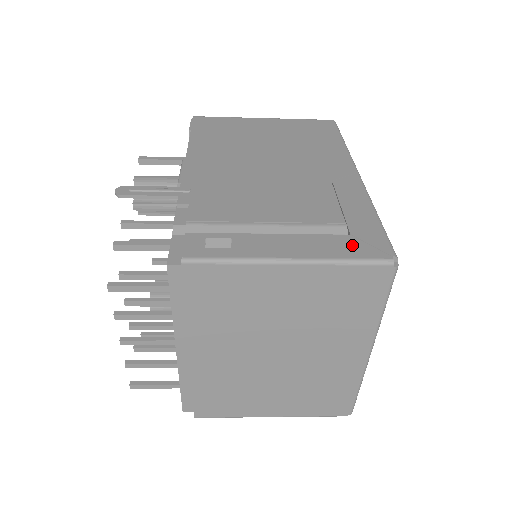
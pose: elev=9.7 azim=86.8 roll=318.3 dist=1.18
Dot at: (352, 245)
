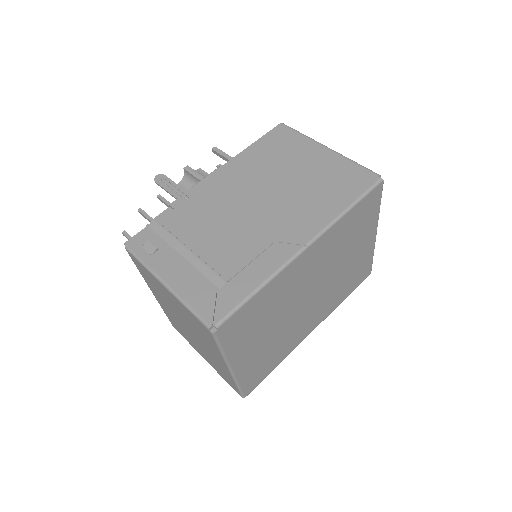
Dot at: (205, 299)
